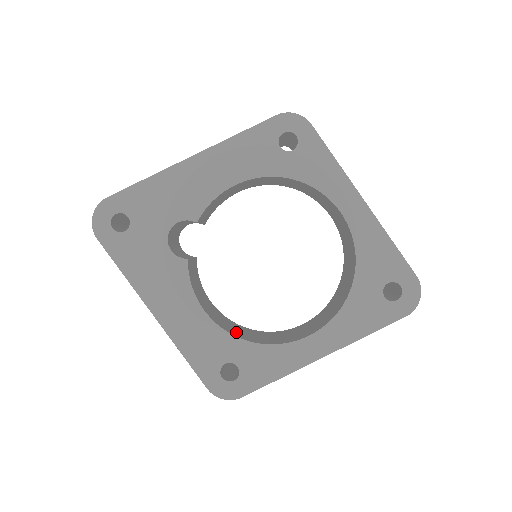
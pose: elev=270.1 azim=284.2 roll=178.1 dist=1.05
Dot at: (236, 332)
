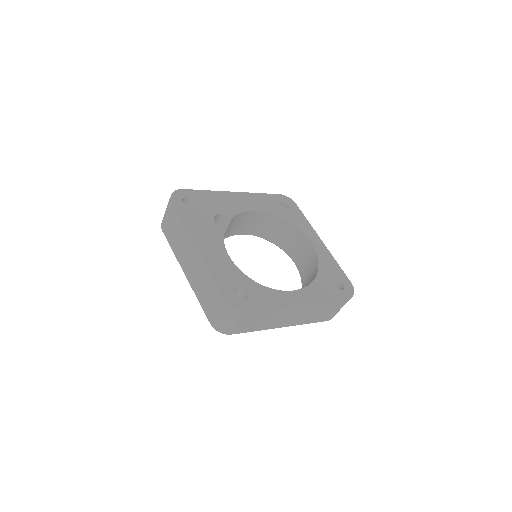
Dot at: occluded
